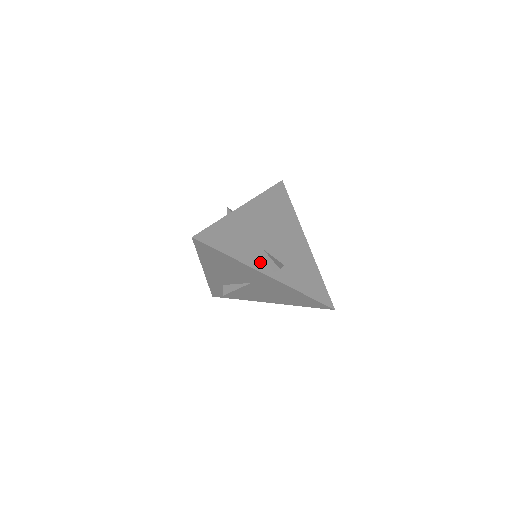
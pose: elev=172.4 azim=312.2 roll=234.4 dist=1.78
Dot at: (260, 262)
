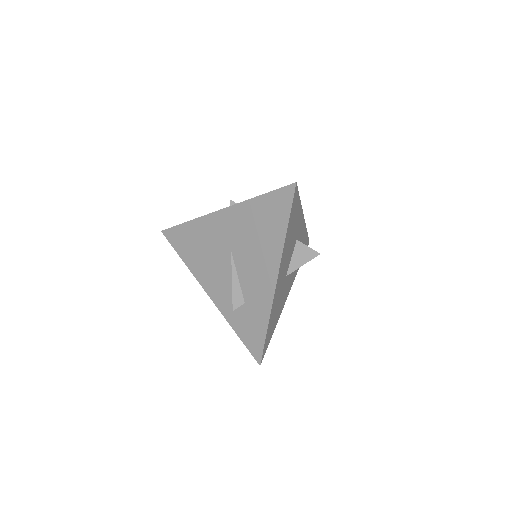
Dot at: occluded
